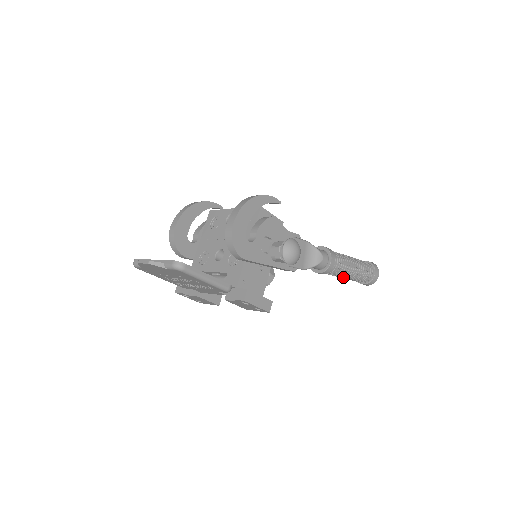
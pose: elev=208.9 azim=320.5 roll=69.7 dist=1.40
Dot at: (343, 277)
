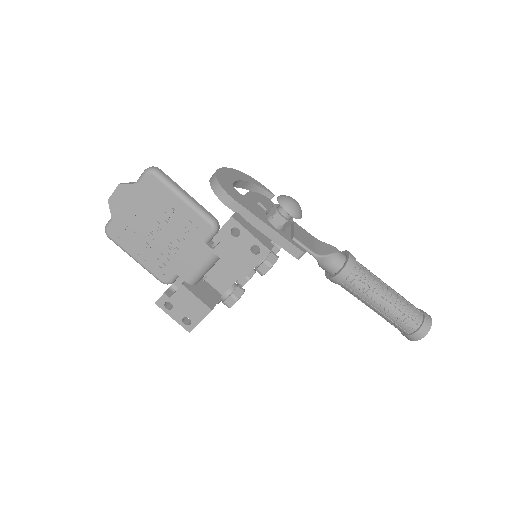
Dot at: (378, 301)
